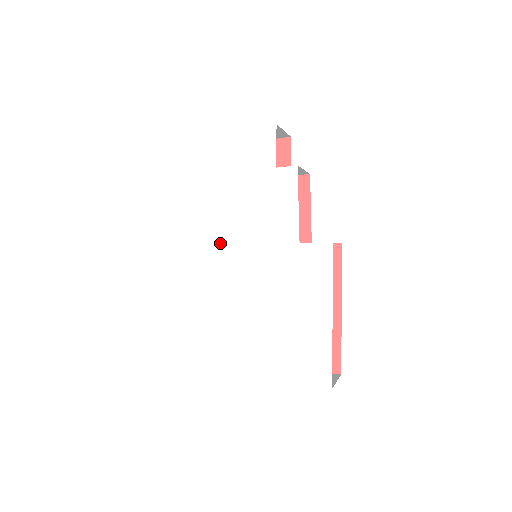
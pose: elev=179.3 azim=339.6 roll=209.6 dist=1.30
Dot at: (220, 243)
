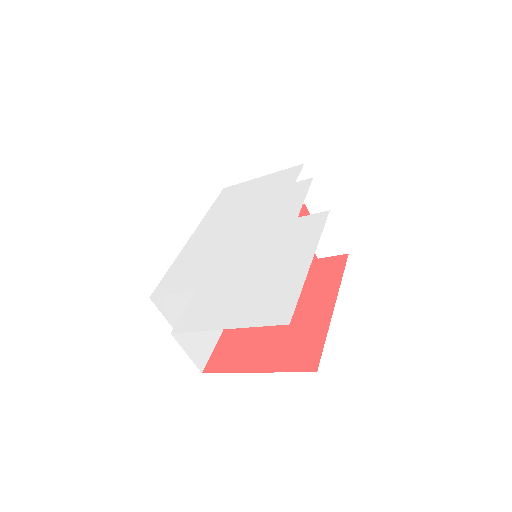
Dot at: (225, 233)
